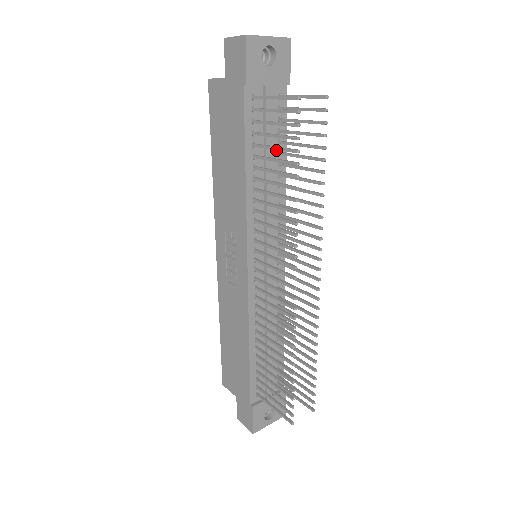
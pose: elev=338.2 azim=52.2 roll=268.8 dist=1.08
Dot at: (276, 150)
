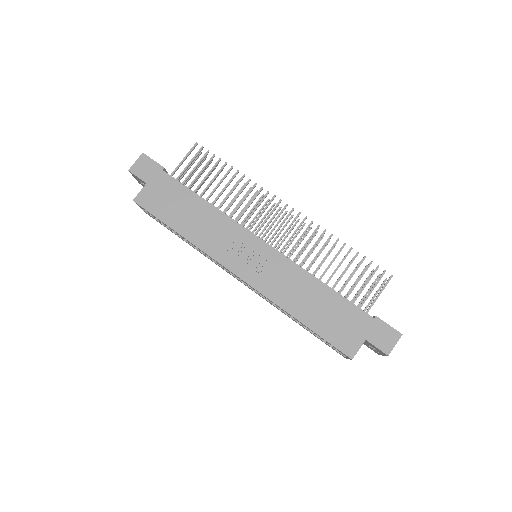
Dot at: occluded
